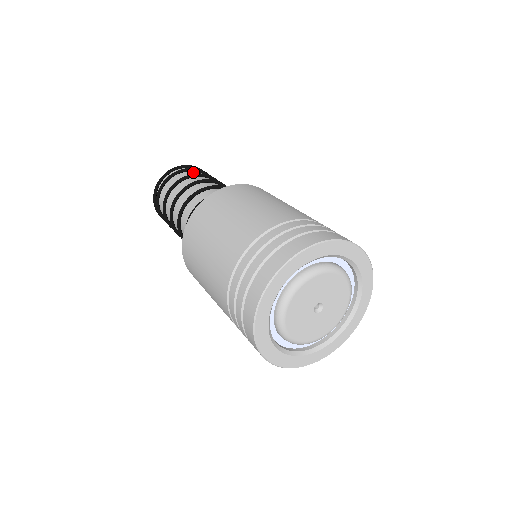
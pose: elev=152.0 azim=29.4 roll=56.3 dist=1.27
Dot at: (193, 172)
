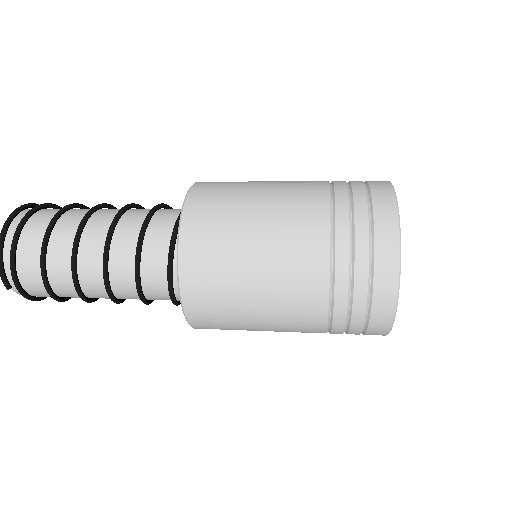
Dot at: occluded
